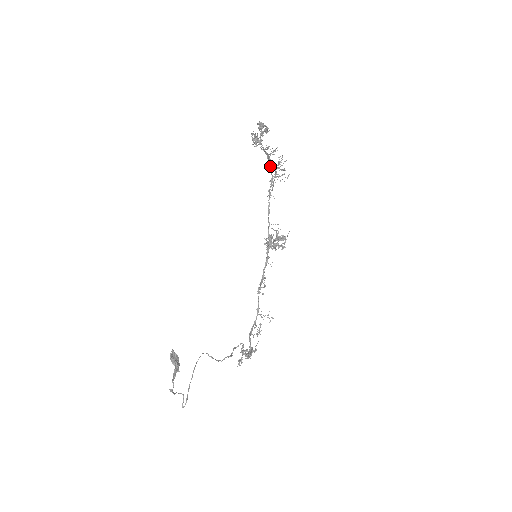
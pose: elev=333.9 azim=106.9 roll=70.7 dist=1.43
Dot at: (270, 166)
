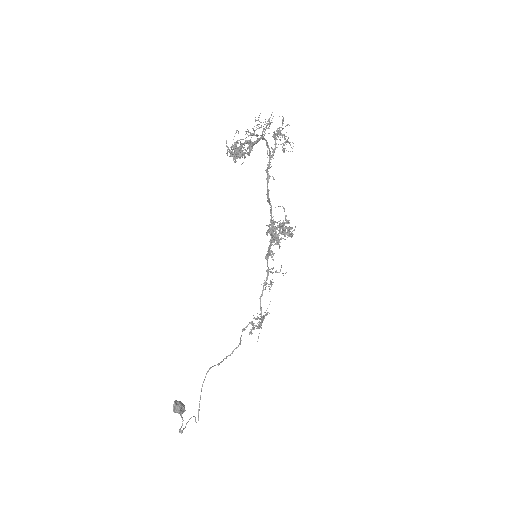
Dot at: (265, 140)
